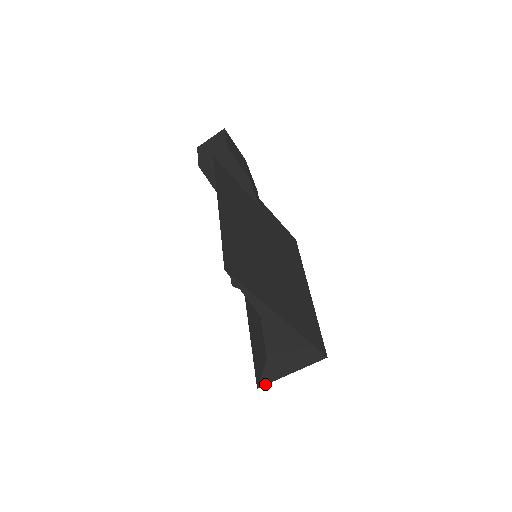
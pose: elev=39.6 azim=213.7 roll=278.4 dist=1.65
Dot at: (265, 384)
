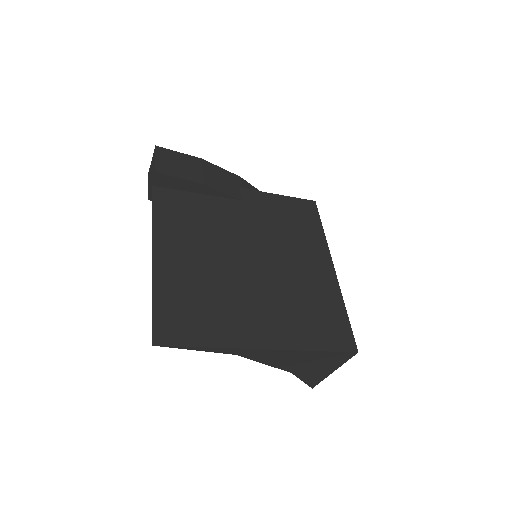
Dot at: (316, 384)
